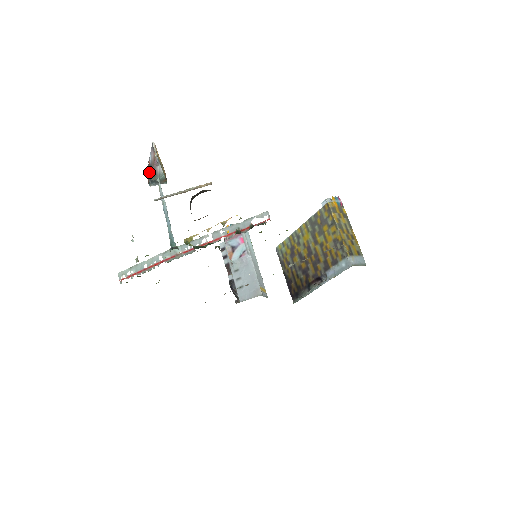
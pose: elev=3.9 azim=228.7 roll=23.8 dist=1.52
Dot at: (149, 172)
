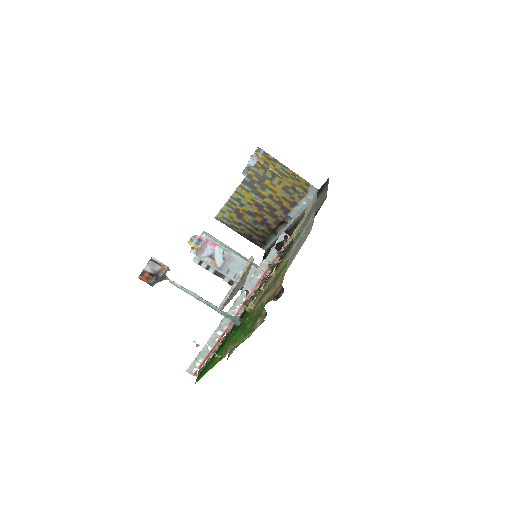
Dot at: (149, 278)
